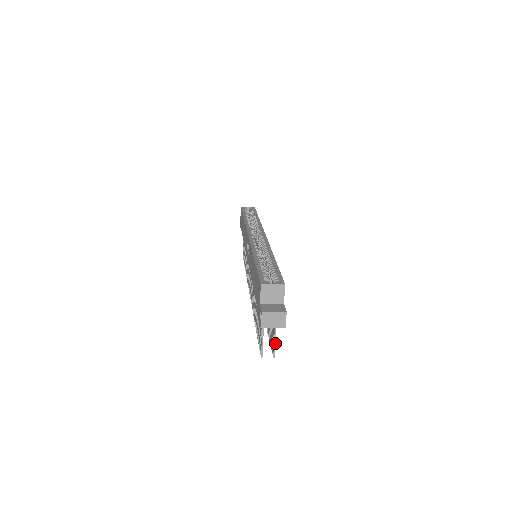
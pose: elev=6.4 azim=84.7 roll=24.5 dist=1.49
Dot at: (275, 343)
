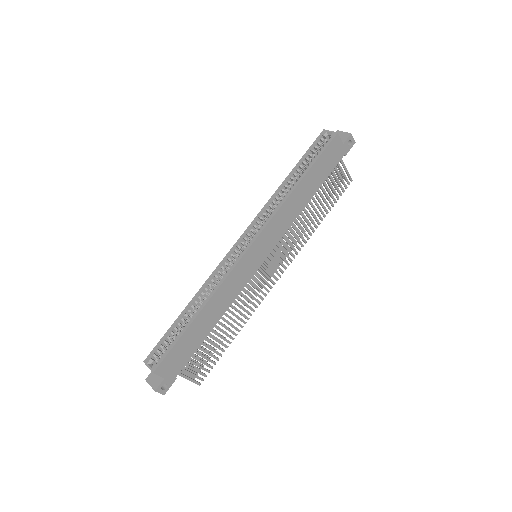
Dot at: (192, 381)
